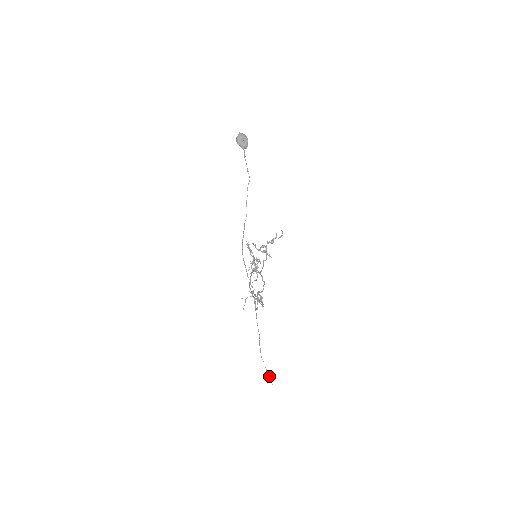
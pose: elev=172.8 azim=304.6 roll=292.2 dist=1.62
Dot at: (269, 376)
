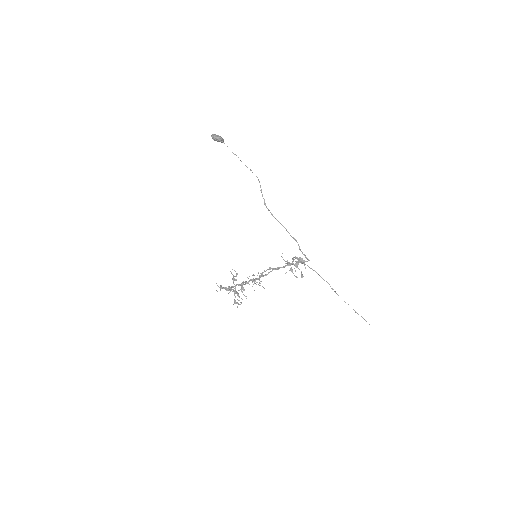
Dot at: (362, 317)
